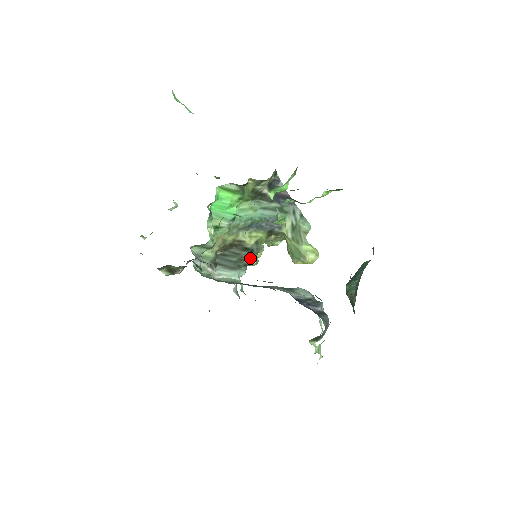
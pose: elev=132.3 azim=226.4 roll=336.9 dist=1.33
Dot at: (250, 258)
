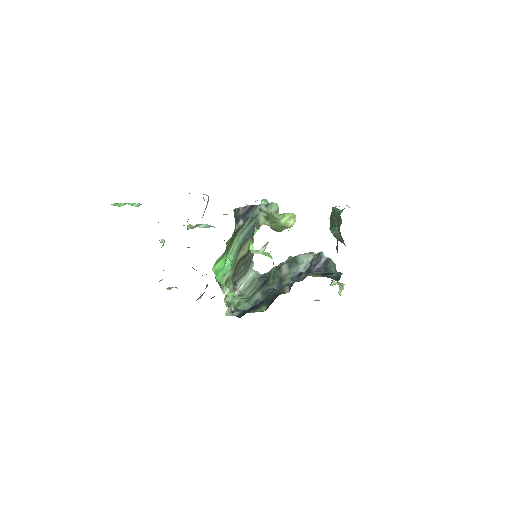
Dot at: (251, 255)
